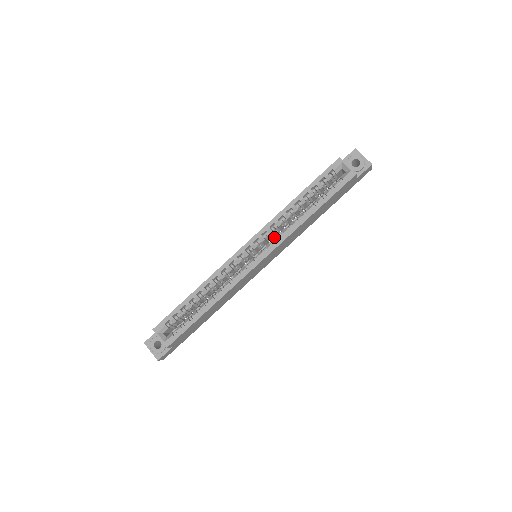
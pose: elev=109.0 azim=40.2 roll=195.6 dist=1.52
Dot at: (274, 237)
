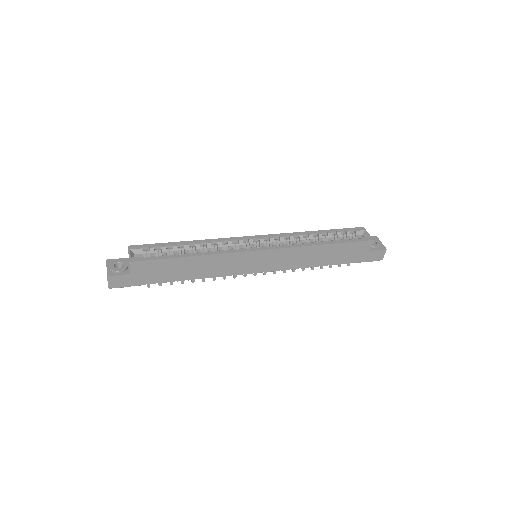
Dot at: occluded
